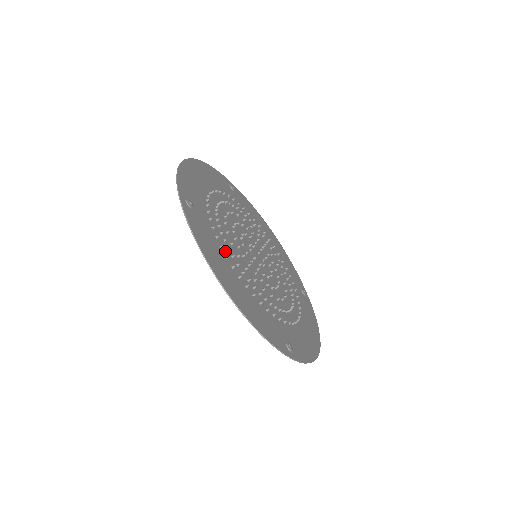
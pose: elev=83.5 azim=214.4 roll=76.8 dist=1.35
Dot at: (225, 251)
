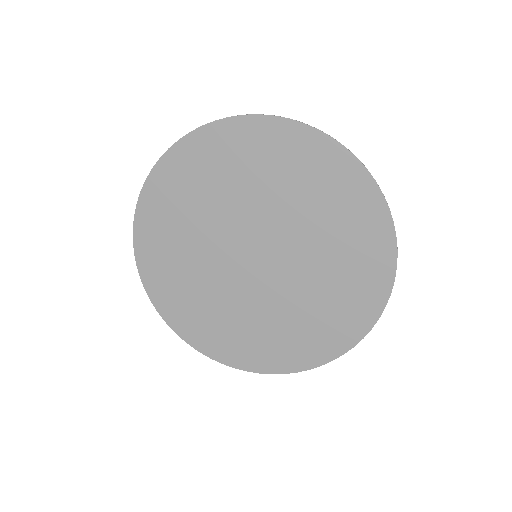
Dot at: (239, 173)
